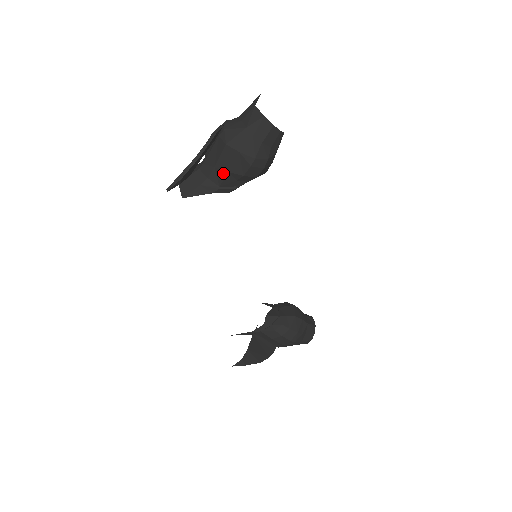
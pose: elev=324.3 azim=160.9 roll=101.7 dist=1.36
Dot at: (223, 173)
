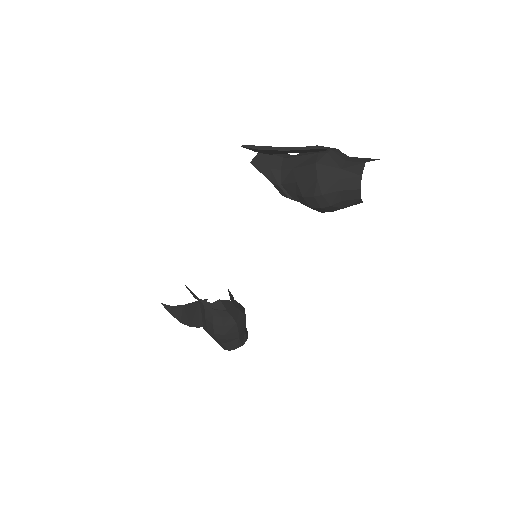
Dot at: (293, 179)
